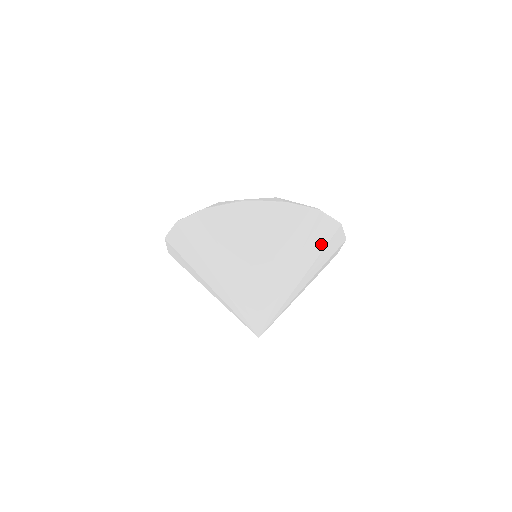
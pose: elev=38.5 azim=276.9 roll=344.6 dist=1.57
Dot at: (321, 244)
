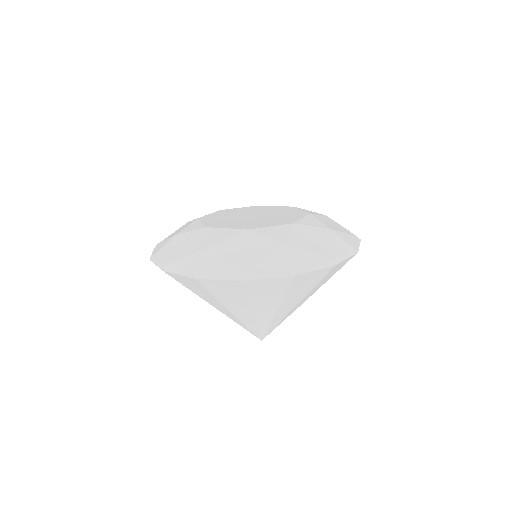
Dot at: (332, 274)
